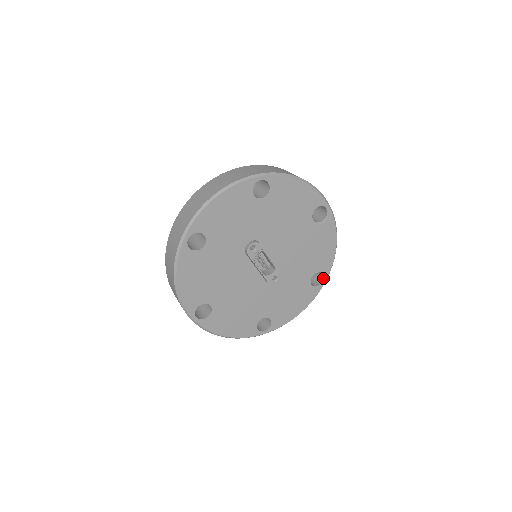
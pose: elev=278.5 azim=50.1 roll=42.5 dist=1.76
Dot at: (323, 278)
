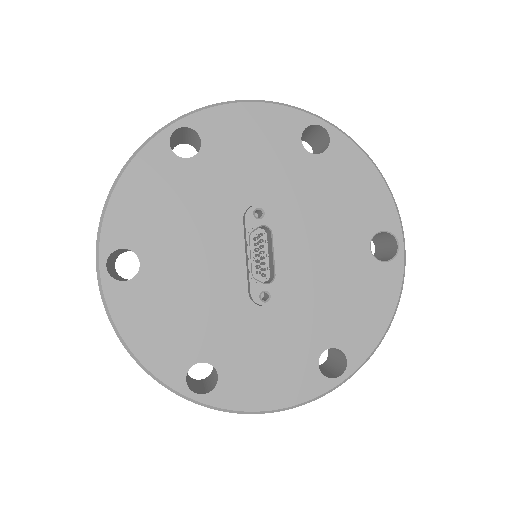
Dot at: (343, 370)
